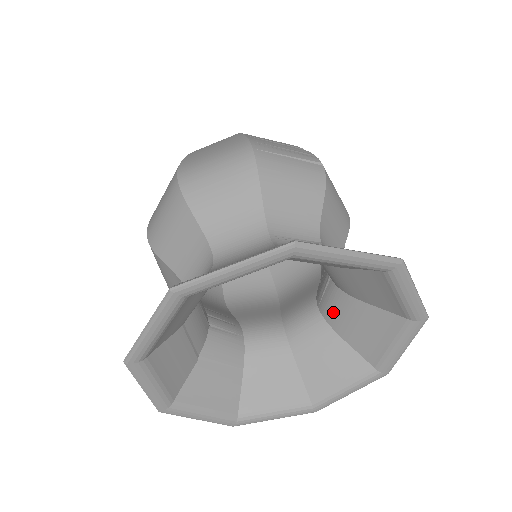
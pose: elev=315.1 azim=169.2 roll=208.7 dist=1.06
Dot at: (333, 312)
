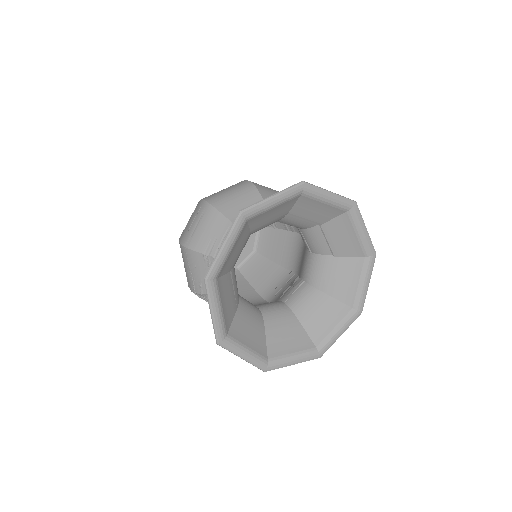
Dot at: (300, 302)
